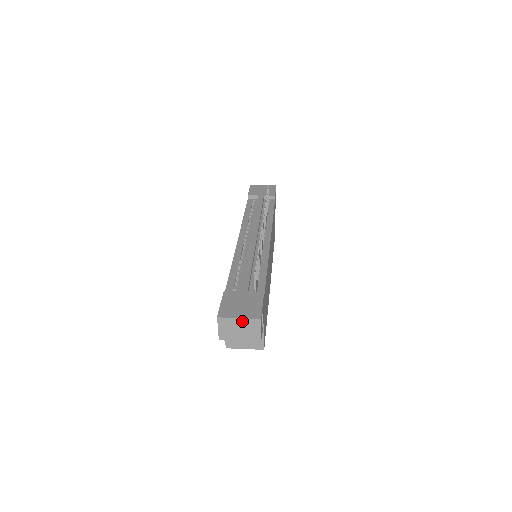
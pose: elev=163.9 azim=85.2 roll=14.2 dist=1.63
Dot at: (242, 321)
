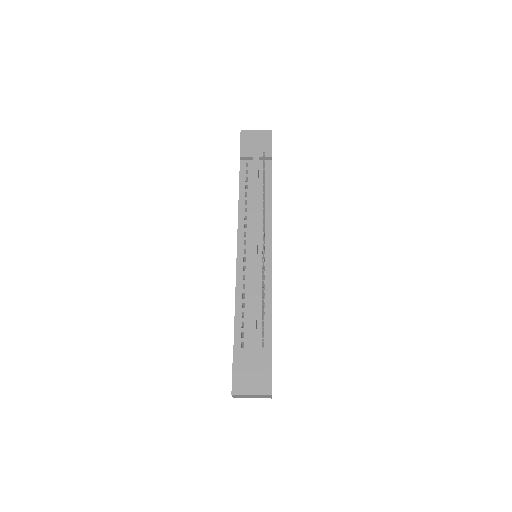
Dot at: (254, 395)
